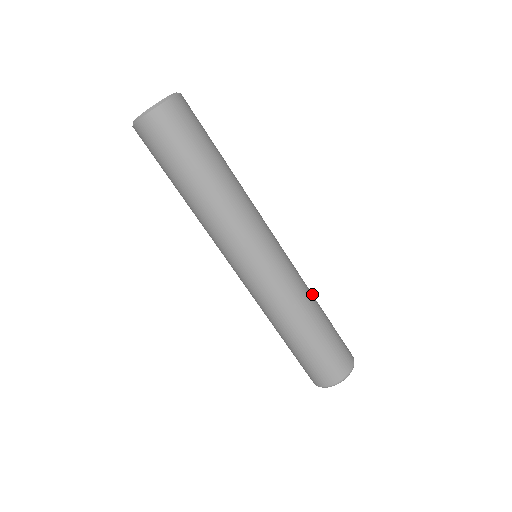
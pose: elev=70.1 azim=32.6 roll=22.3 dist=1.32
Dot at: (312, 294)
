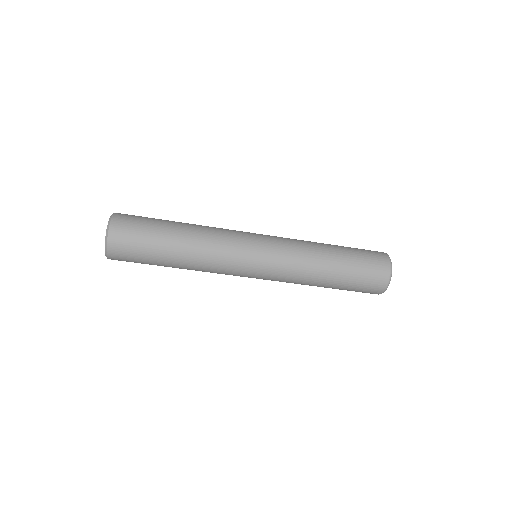
Dot at: (317, 246)
